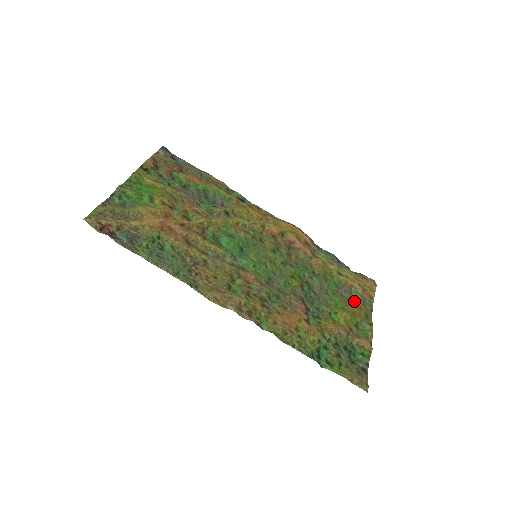
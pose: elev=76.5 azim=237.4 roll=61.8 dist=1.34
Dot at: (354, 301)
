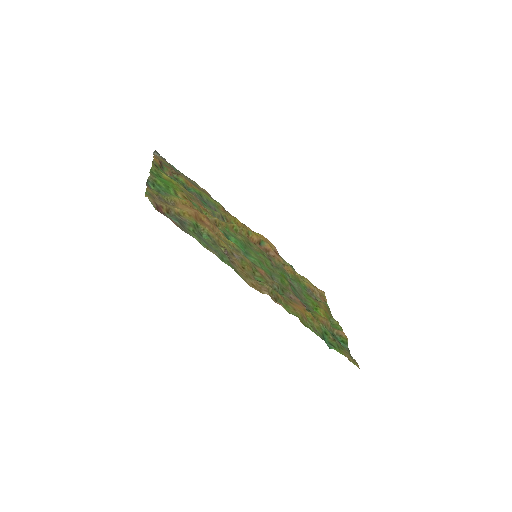
Dot at: (320, 302)
